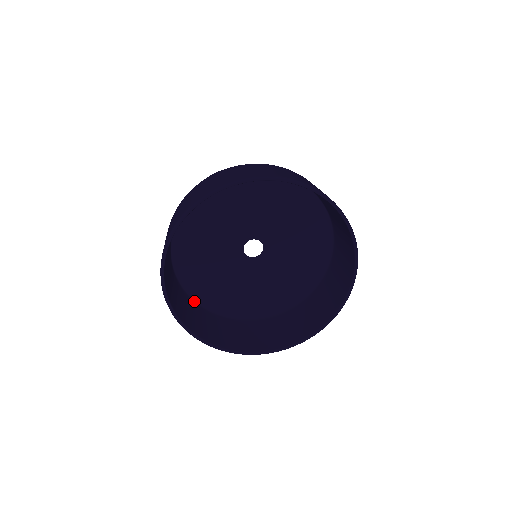
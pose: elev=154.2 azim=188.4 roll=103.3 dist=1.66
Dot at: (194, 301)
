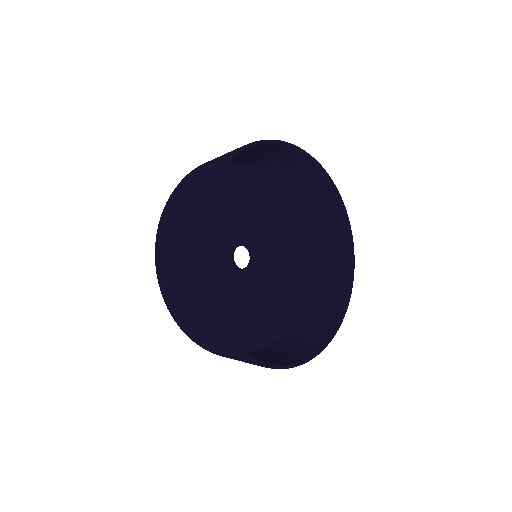
Dot at: occluded
